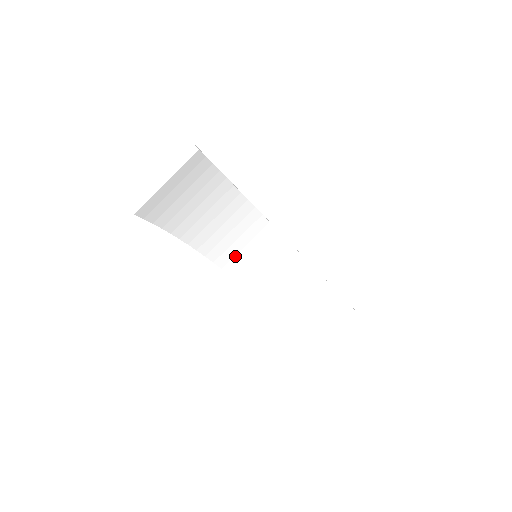
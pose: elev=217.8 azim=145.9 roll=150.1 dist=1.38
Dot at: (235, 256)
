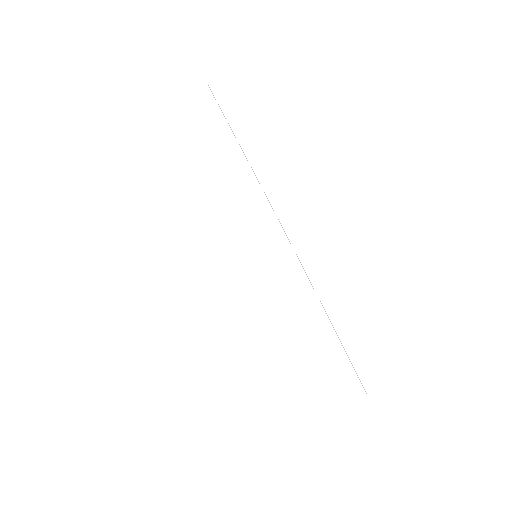
Dot at: (237, 251)
